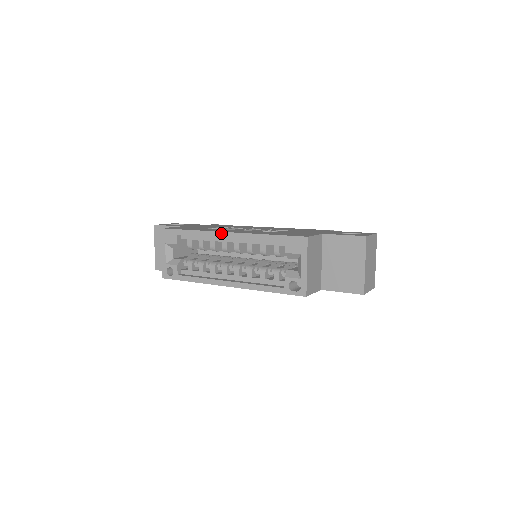
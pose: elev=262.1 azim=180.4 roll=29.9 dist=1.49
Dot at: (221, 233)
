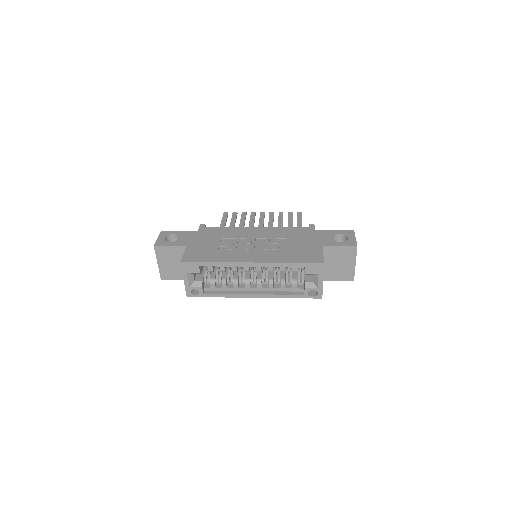
Dot at: (245, 263)
